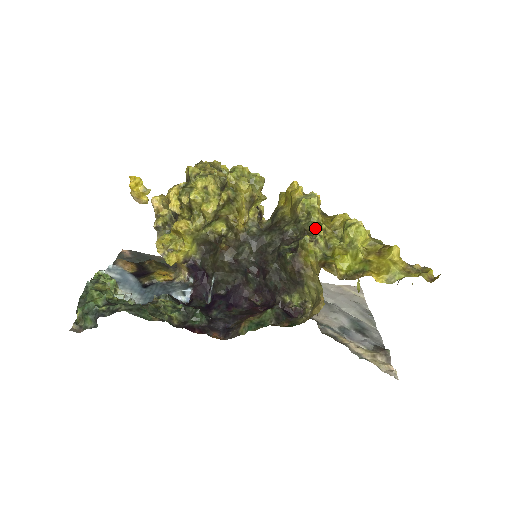
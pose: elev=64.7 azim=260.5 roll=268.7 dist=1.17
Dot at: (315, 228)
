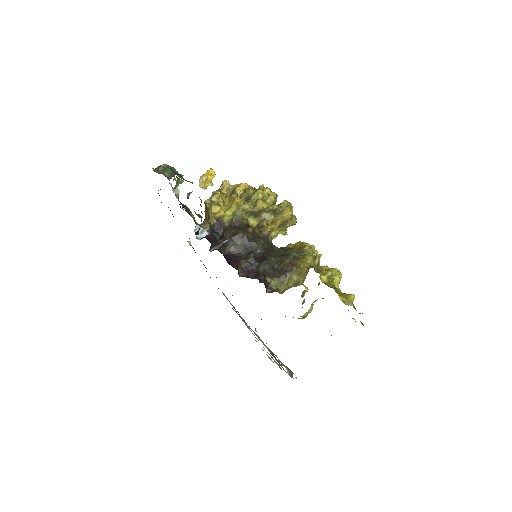
Dot at: occluded
